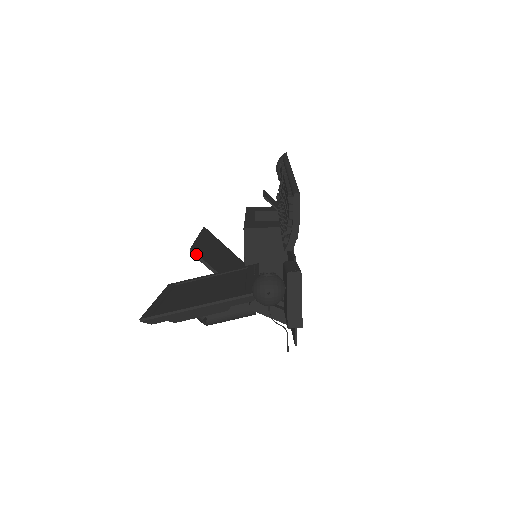
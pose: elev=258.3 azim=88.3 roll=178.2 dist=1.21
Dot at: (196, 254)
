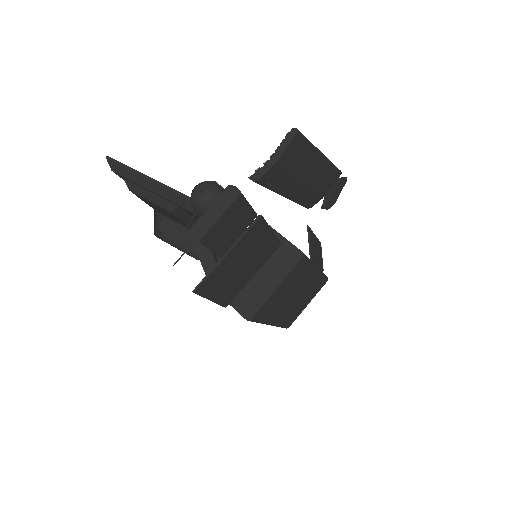
Dot at: occluded
